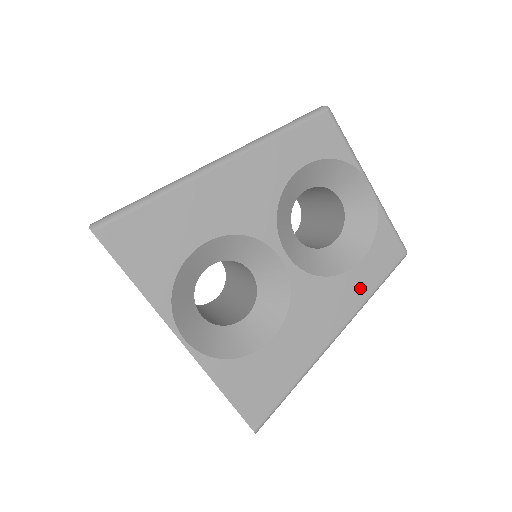
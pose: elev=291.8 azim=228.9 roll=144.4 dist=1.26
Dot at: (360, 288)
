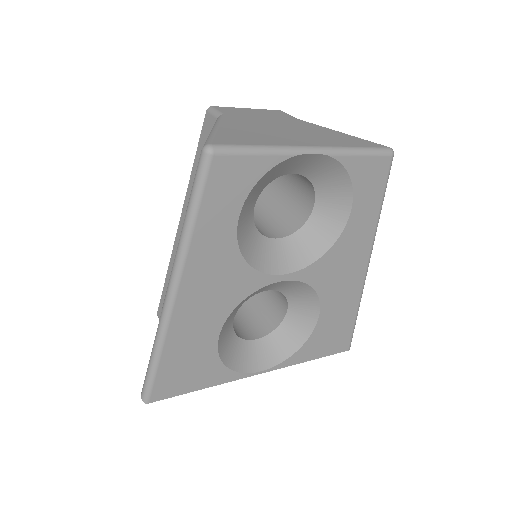
Dot at: (365, 223)
